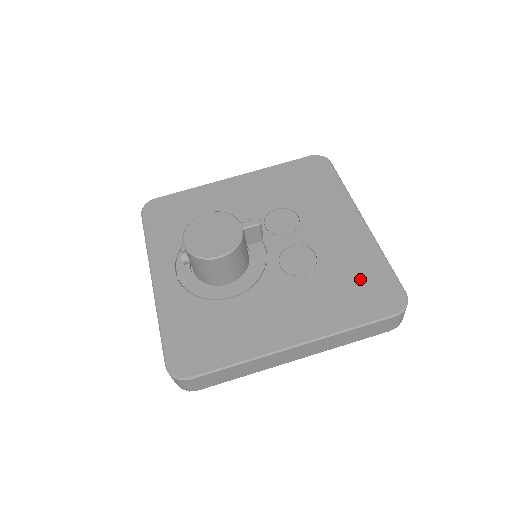
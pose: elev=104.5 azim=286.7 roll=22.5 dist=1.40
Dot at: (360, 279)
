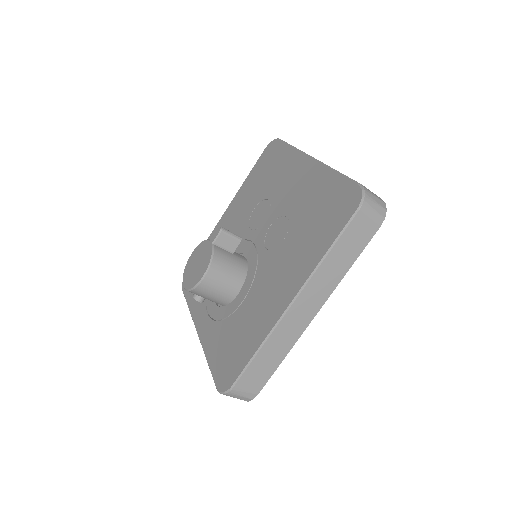
Dot at: (322, 206)
